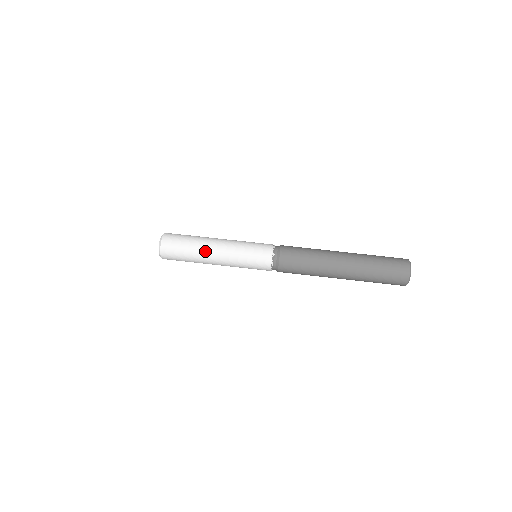
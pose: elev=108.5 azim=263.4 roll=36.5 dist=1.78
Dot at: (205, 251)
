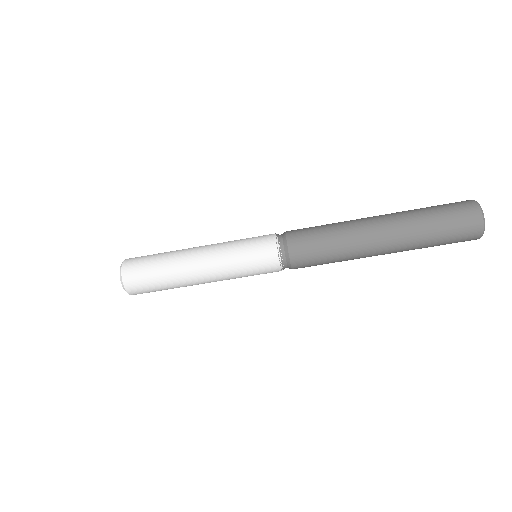
Dot at: (186, 280)
